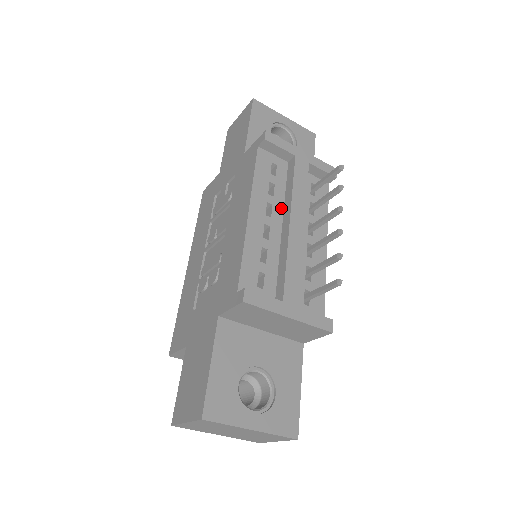
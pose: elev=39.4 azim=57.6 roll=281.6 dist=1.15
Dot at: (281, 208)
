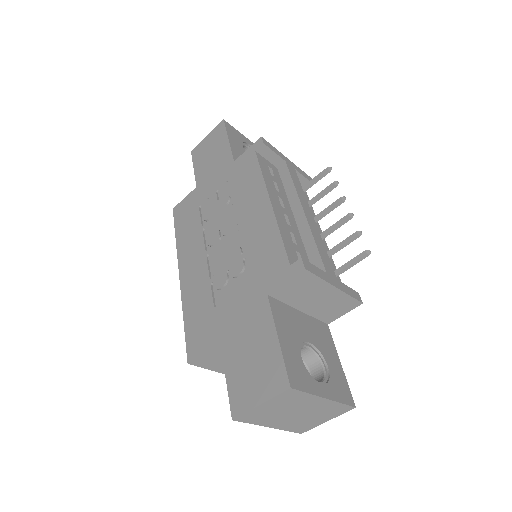
Dot at: (288, 203)
